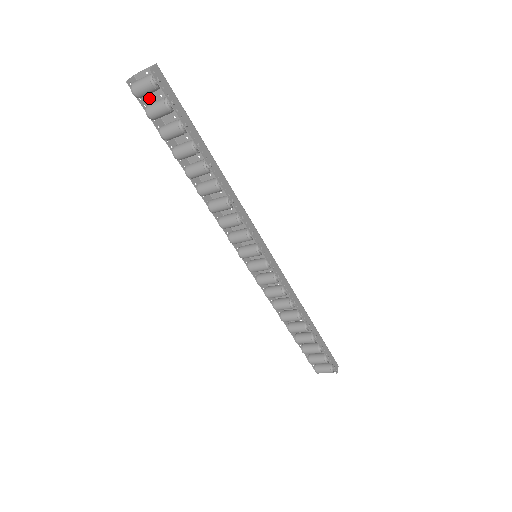
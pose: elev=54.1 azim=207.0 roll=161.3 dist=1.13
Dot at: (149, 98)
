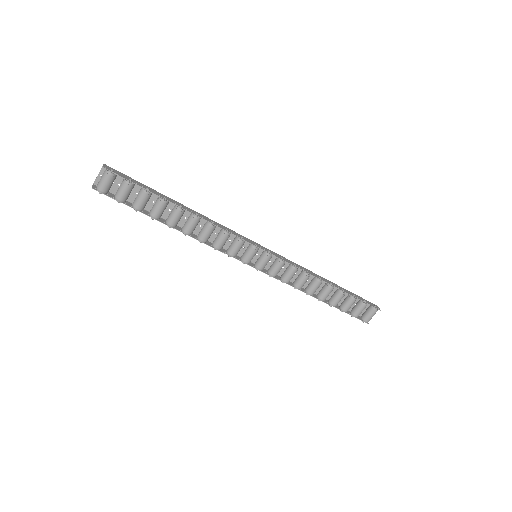
Dot at: (112, 193)
